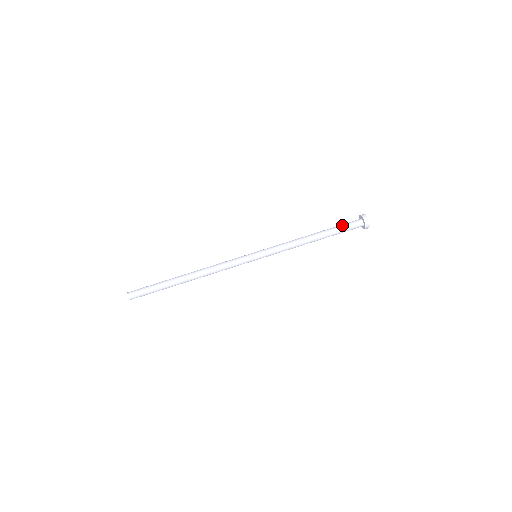
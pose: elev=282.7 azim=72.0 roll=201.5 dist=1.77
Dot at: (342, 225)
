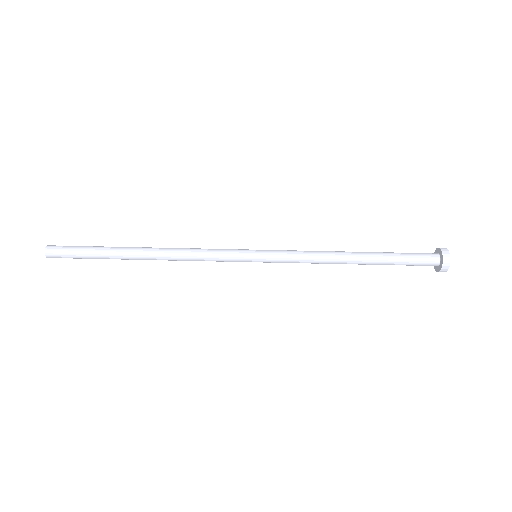
Dot at: (406, 257)
